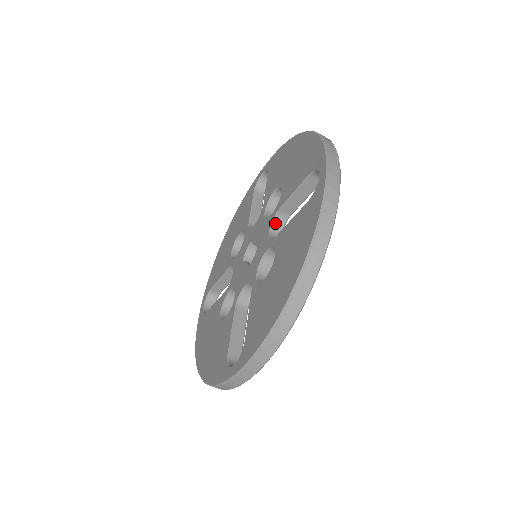
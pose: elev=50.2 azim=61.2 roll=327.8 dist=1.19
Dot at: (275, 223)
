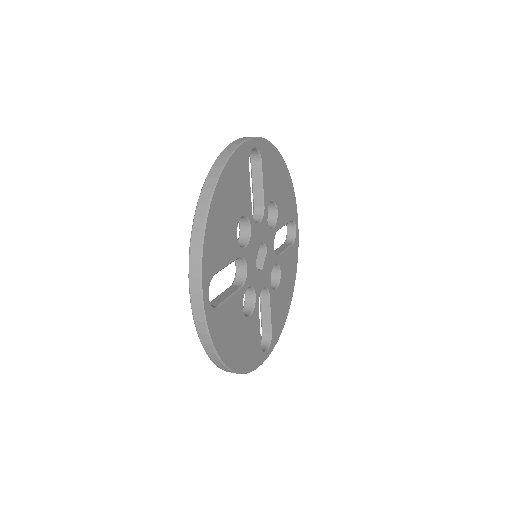
Dot at: occluded
